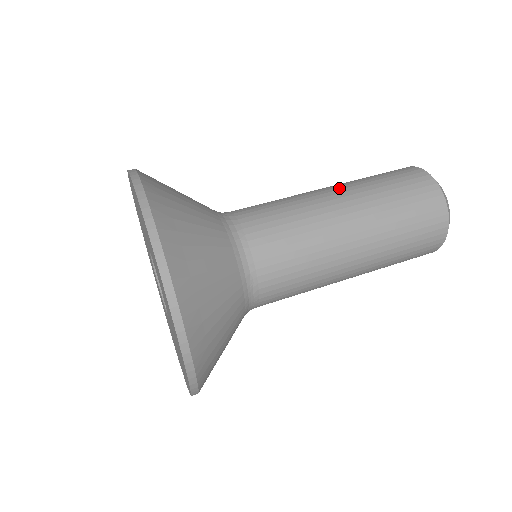
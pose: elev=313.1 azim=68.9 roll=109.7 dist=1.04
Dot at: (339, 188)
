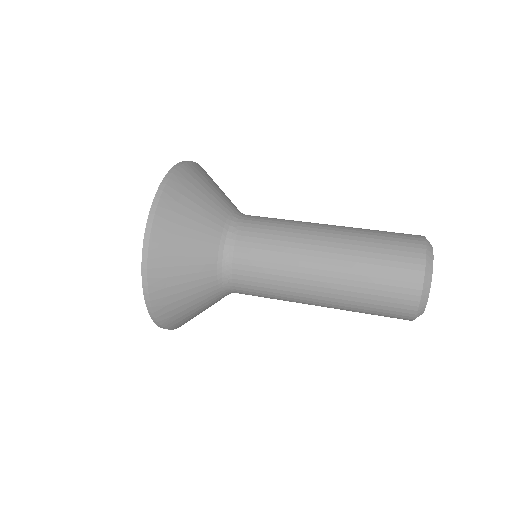
Dot at: (338, 226)
